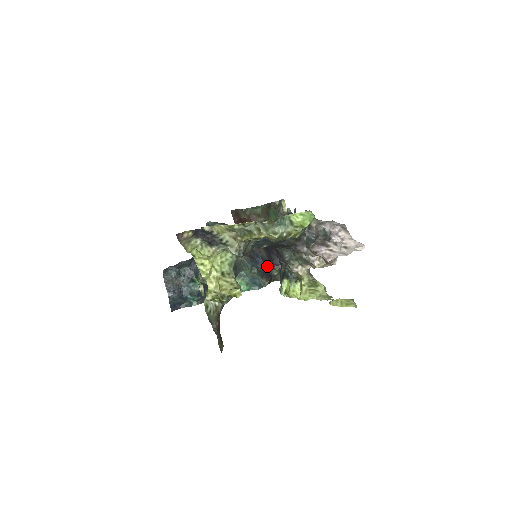
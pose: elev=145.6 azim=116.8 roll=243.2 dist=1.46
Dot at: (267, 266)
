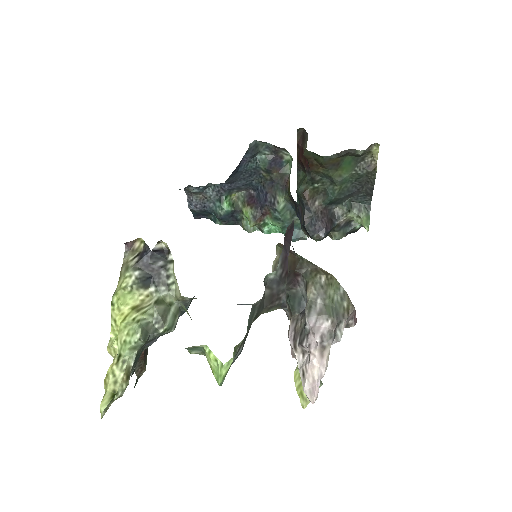
Dot at: (307, 229)
